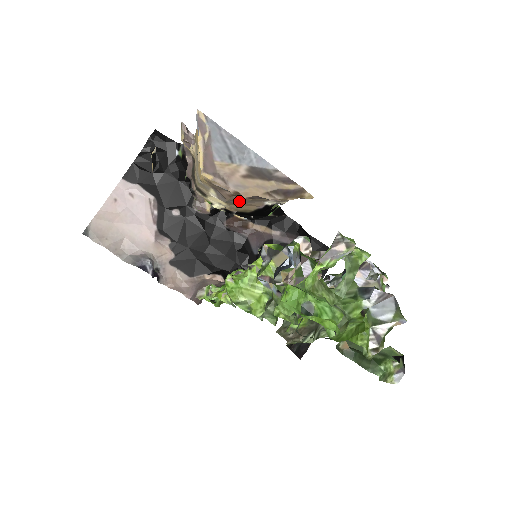
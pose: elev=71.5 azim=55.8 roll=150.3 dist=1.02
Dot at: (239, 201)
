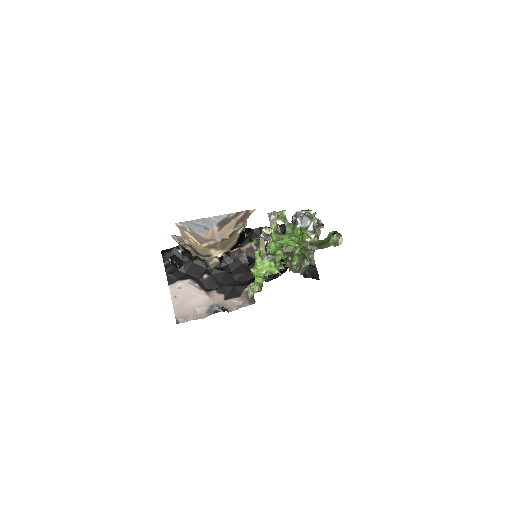
Dot at: (227, 243)
